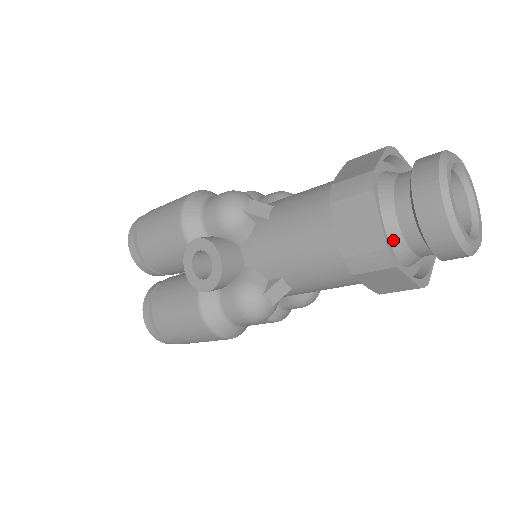
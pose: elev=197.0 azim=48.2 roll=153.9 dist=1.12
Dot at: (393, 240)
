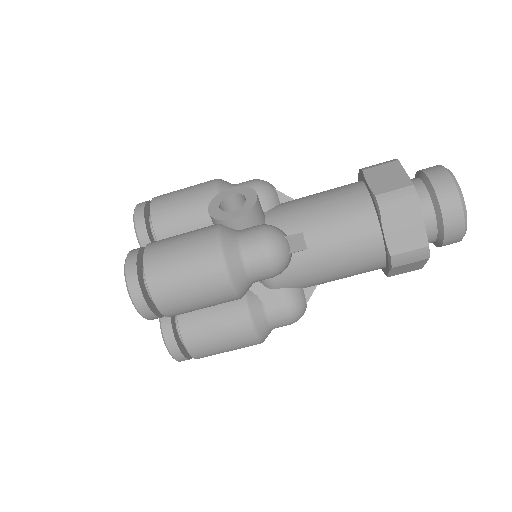
Dot at: occluded
